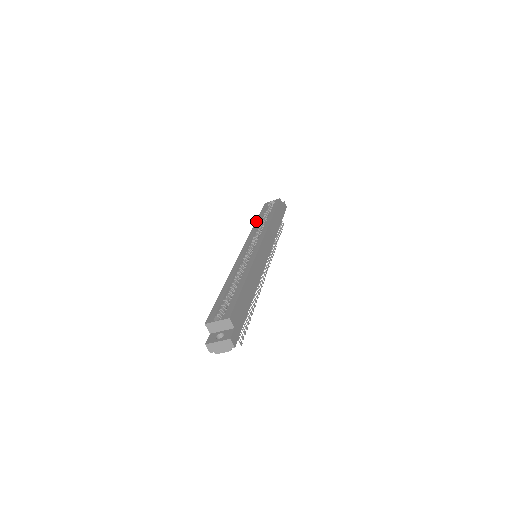
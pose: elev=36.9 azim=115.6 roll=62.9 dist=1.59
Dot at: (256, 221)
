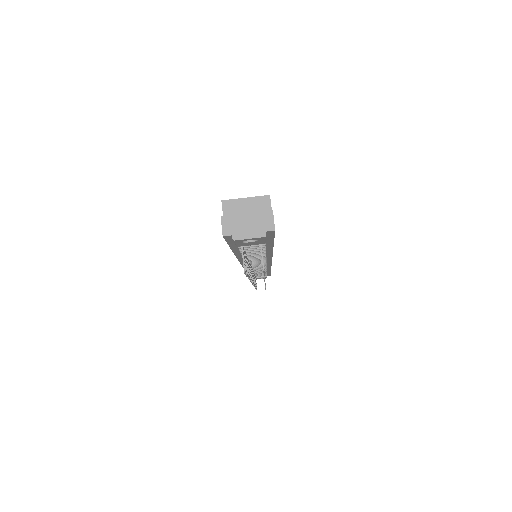
Dot at: occluded
